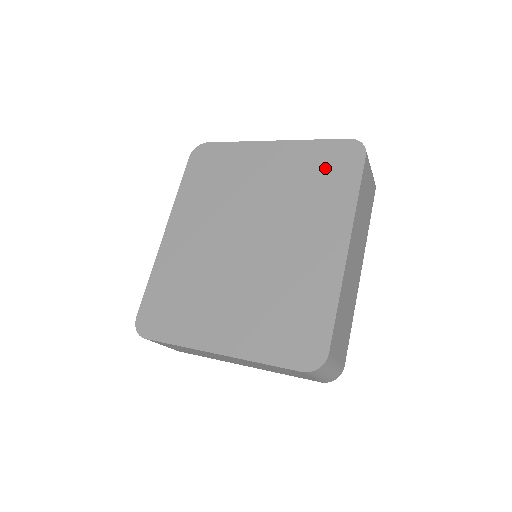
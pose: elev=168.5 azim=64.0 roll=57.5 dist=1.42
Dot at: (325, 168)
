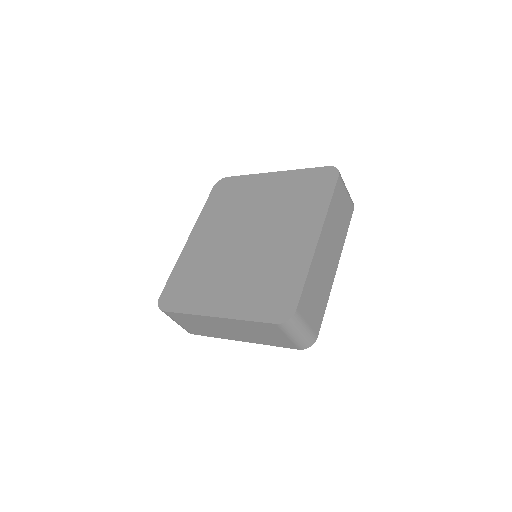
Dot at: (309, 186)
